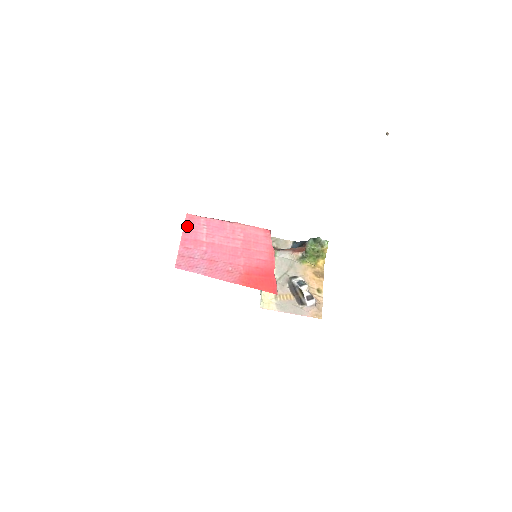
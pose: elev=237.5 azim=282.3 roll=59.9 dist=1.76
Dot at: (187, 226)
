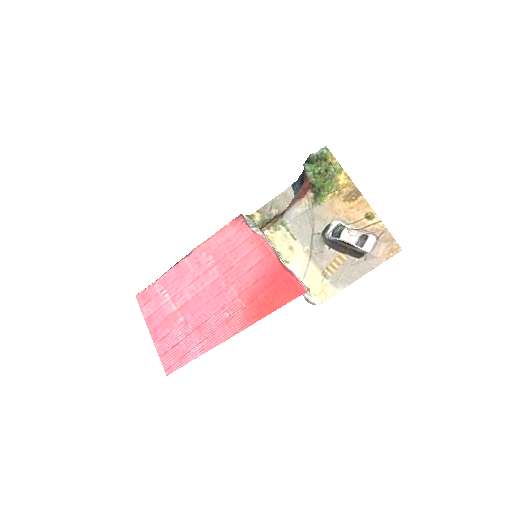
Dot at: (146, 311)
